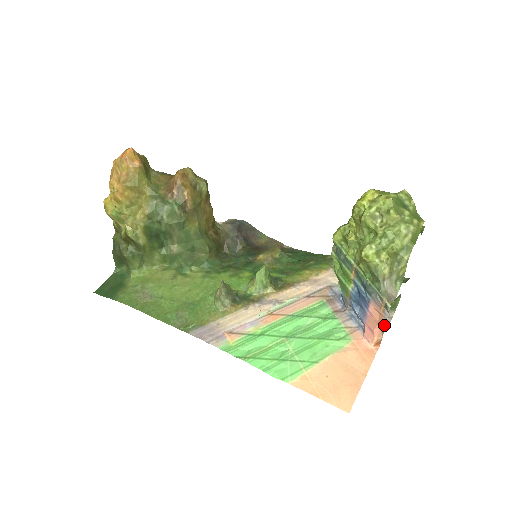
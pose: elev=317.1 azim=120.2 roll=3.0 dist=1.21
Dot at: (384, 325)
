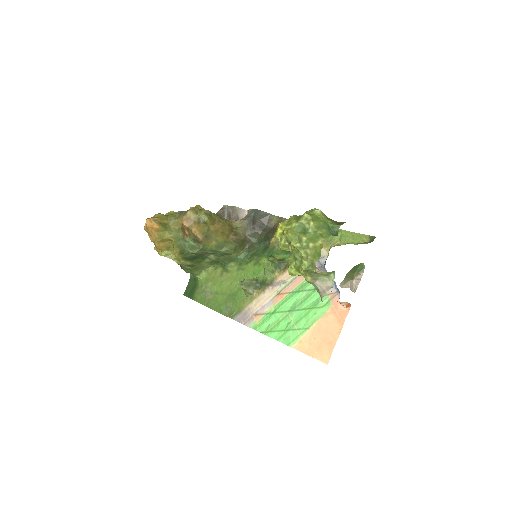
Dot at: occluded
